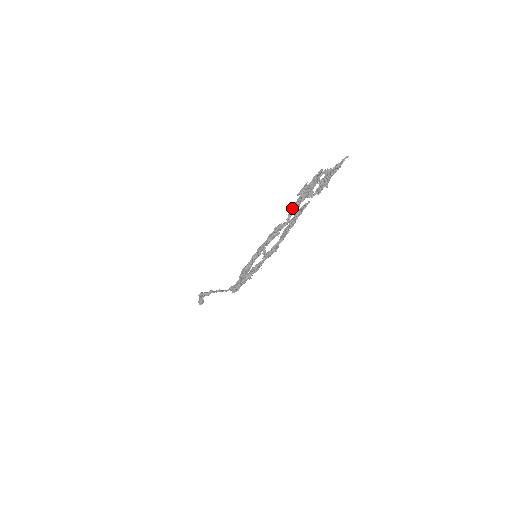
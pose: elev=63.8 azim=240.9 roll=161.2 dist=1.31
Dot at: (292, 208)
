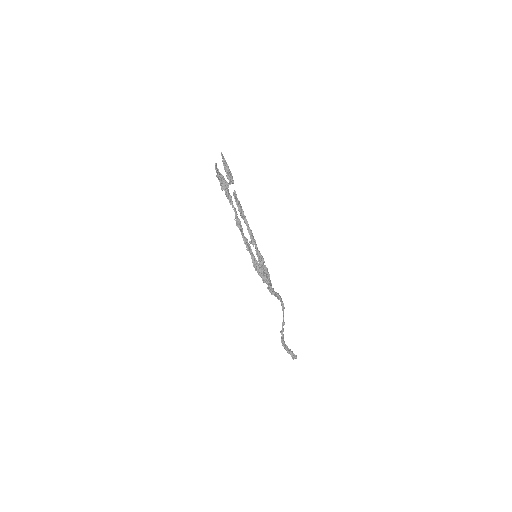
Dot at: occluded
